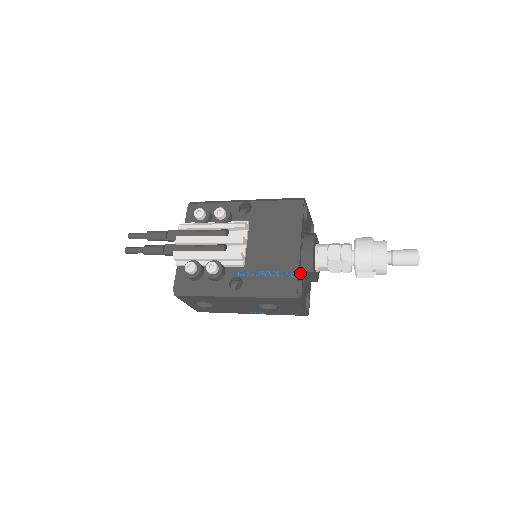
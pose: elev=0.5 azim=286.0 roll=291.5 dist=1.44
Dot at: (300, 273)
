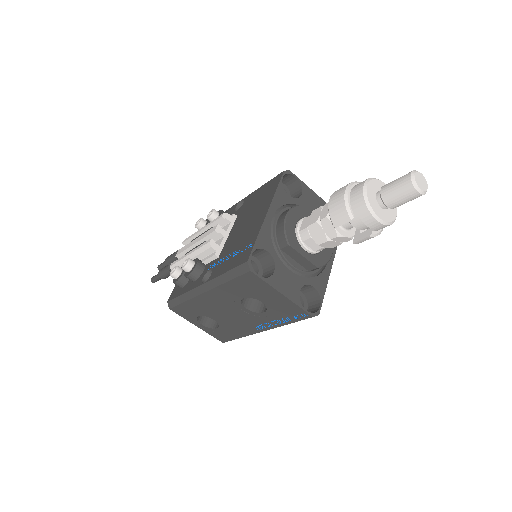
Dot at: (265, 246)
